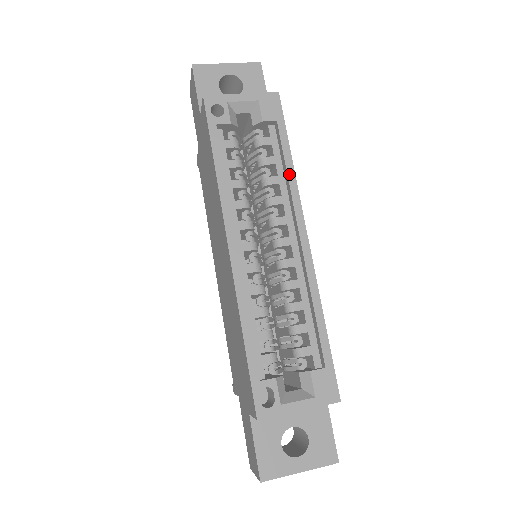
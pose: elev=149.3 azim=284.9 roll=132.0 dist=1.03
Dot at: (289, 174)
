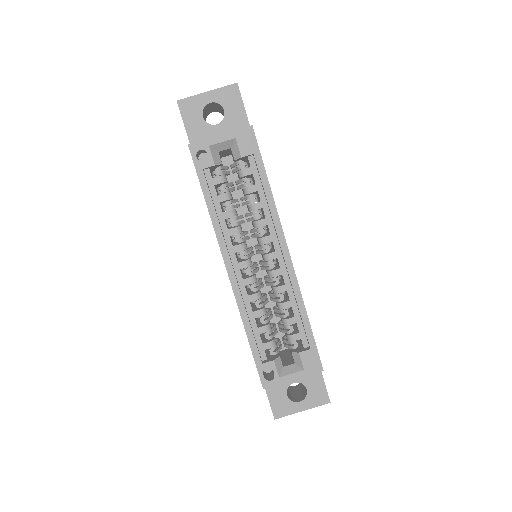
Dot at: (269, 201)
